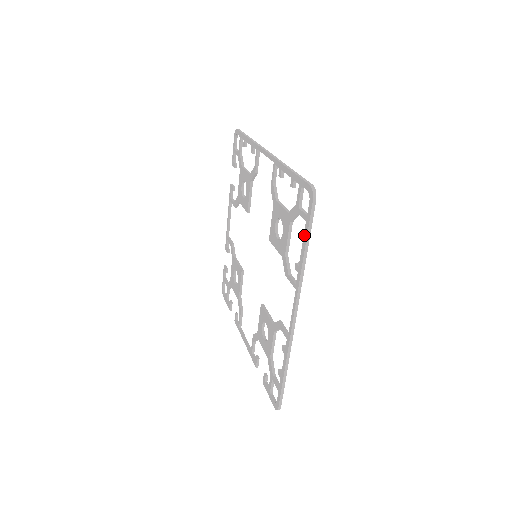
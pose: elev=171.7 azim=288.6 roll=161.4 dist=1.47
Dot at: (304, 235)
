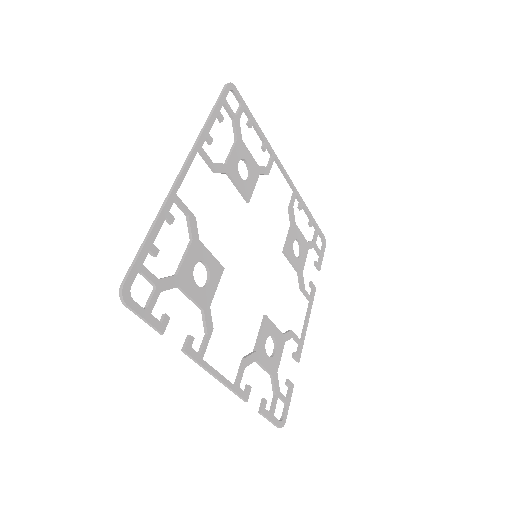
Dot at: (216, 111)
